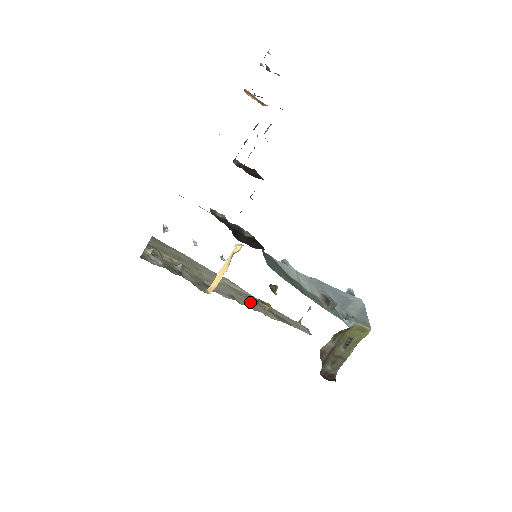
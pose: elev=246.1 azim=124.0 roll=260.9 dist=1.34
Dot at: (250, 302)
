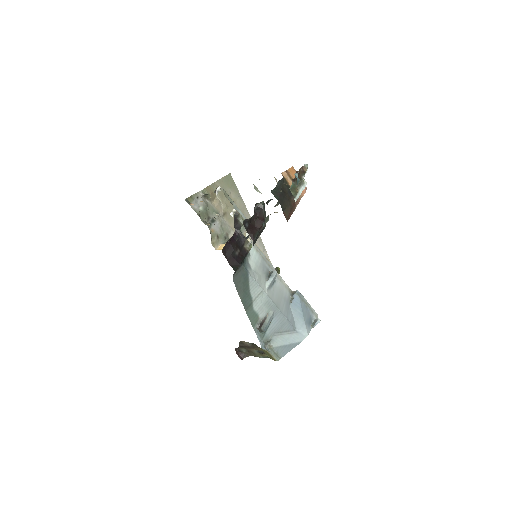
Dot at: occluded
